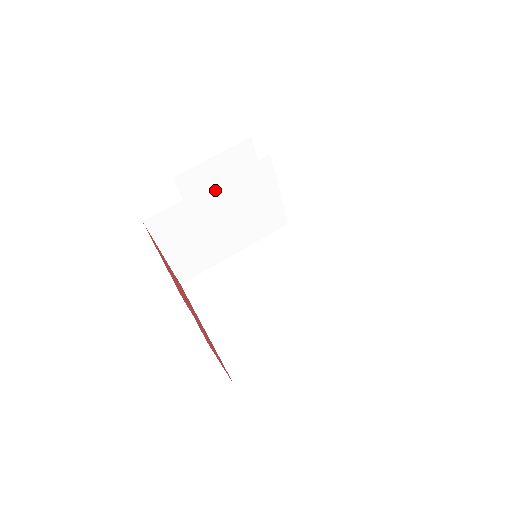
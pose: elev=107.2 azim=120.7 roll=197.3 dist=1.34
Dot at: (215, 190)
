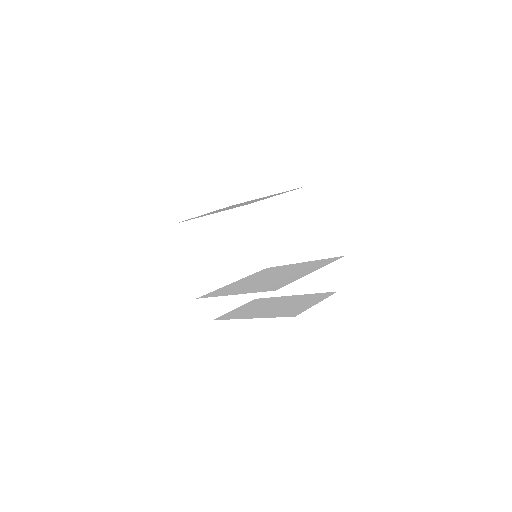
Dot at: (218, 218)
